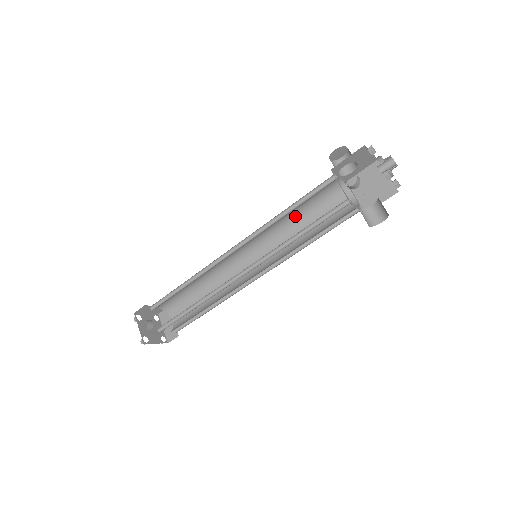
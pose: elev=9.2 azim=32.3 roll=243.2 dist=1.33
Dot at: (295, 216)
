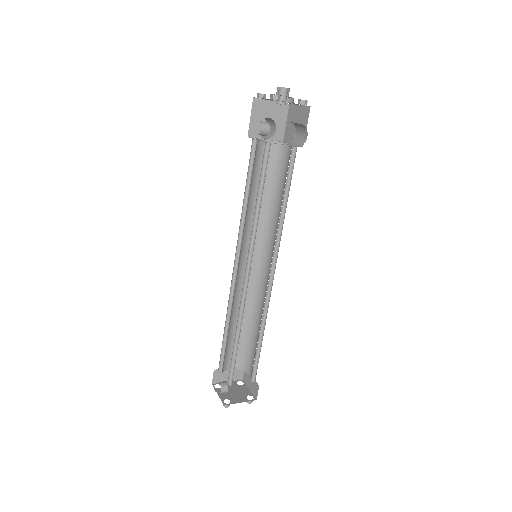
Dot at: (264, 200)
